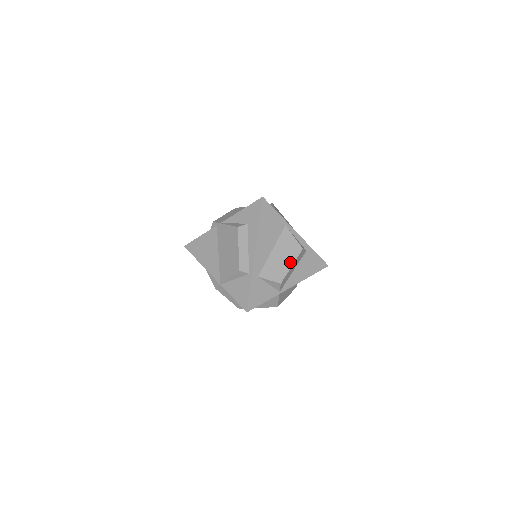
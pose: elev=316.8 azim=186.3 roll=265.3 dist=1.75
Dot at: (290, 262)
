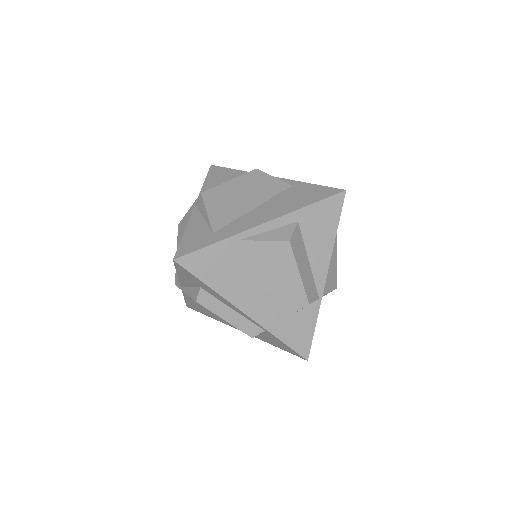
Dot at: (292, 272)
